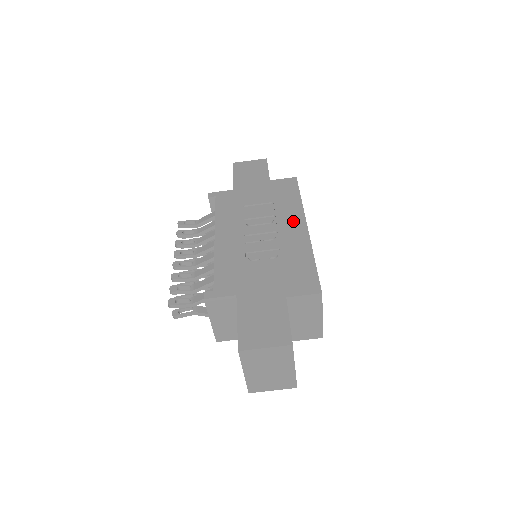
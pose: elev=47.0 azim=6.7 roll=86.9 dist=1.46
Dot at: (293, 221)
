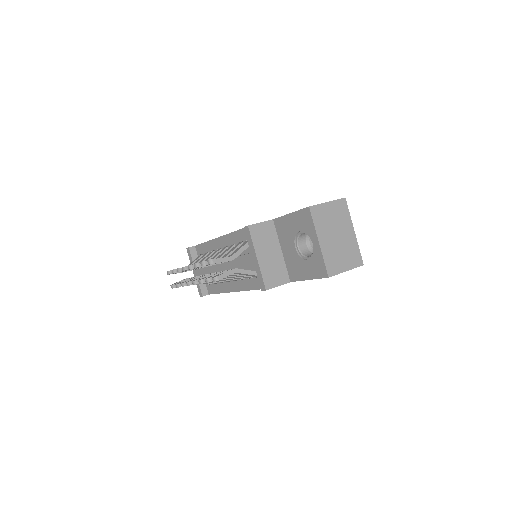
Dot at: occluded
